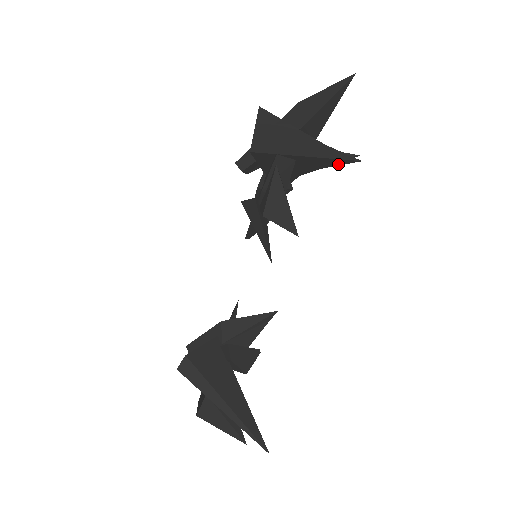
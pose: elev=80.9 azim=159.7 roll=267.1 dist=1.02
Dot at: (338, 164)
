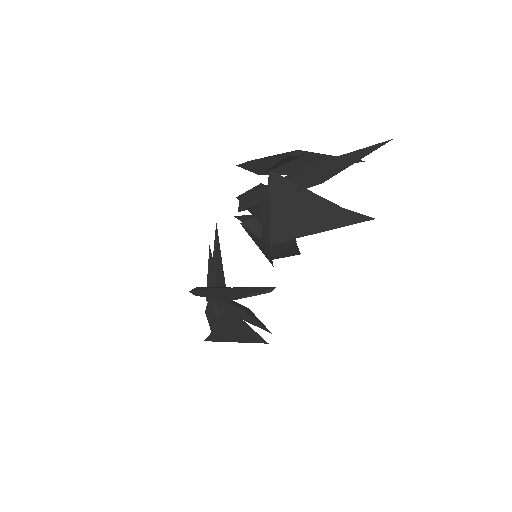
Dot at: occluded
